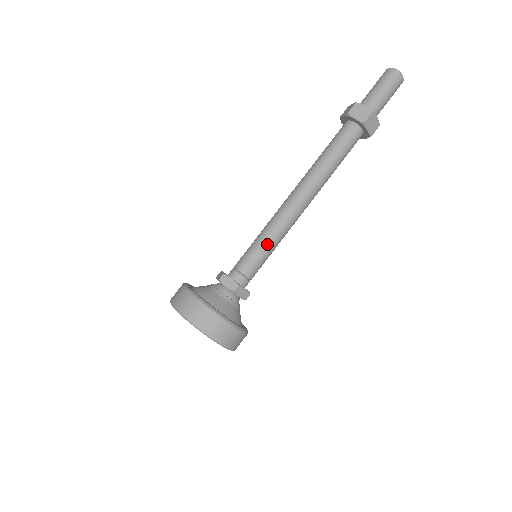
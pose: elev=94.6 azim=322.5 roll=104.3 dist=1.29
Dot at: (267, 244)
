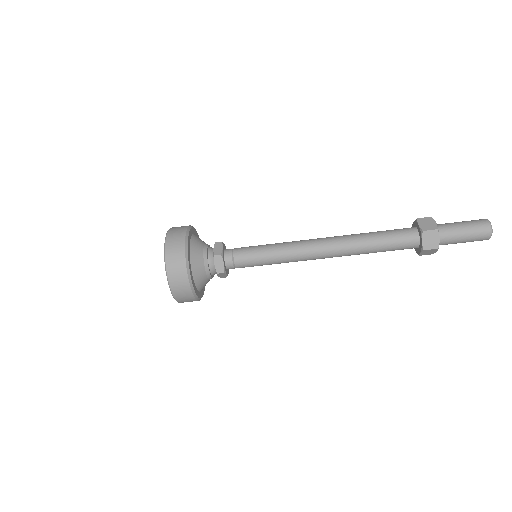
Dot at: (271, 261)
